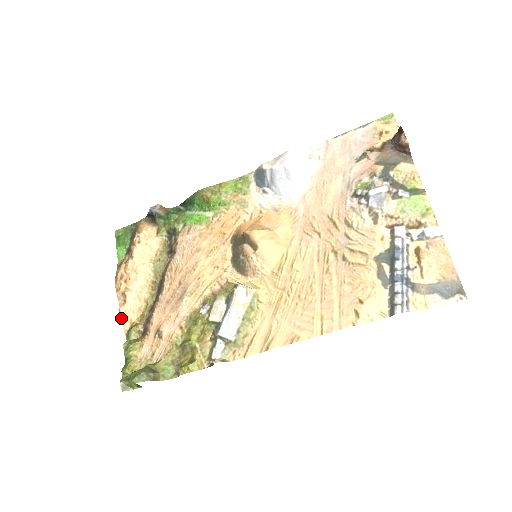
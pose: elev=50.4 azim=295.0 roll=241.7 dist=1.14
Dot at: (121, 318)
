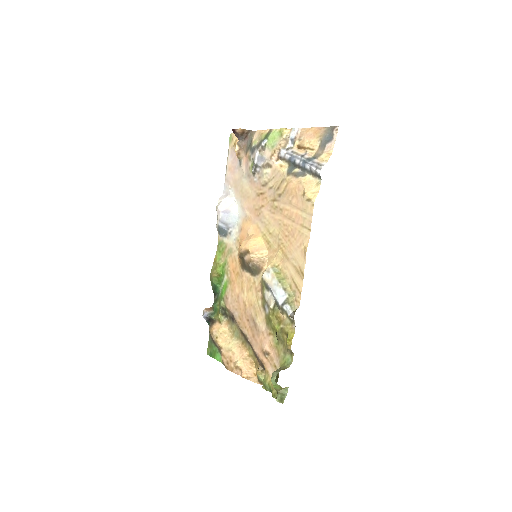
Dot at: occluded
